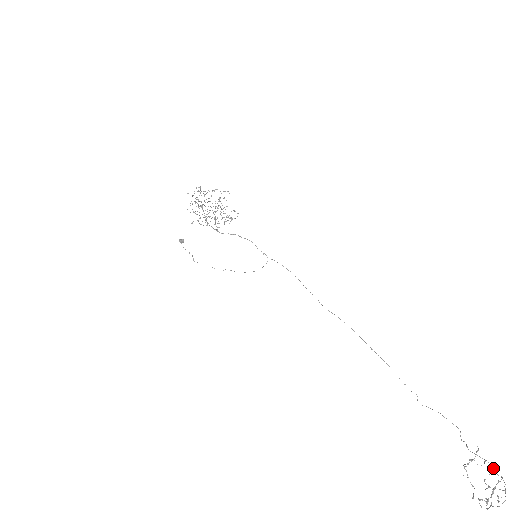
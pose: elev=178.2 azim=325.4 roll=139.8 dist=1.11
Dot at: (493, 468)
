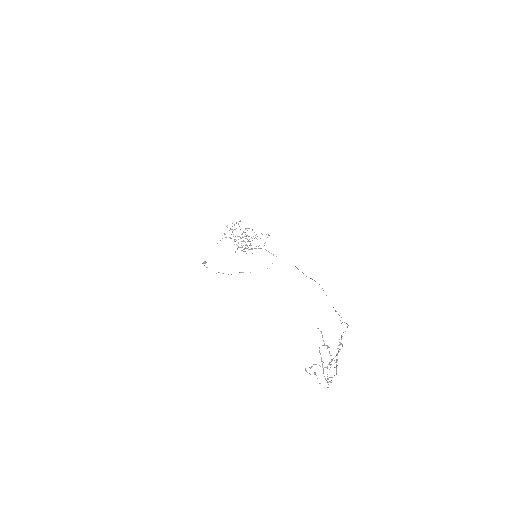
Dot at: occluded
